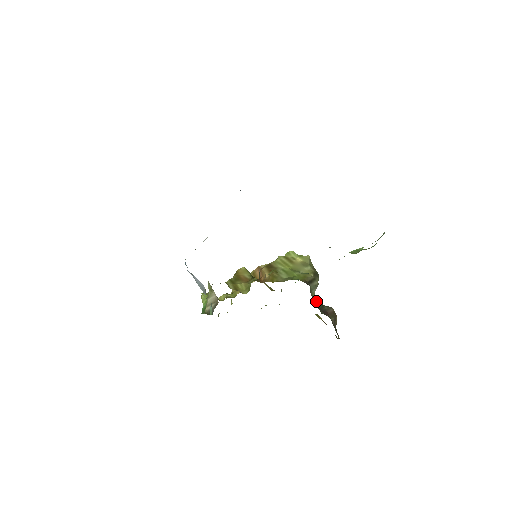
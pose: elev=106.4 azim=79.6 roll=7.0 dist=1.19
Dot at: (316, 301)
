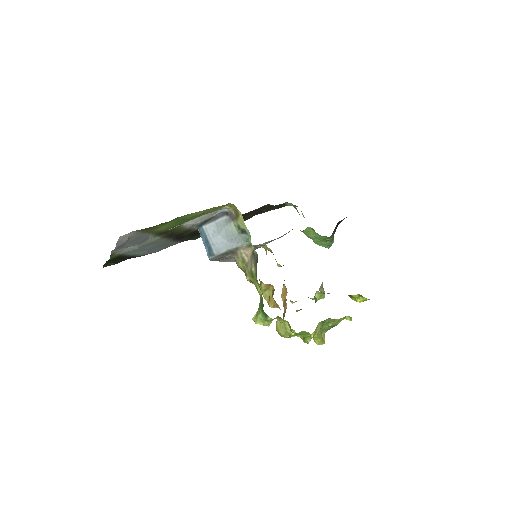
Dot at: occluded
